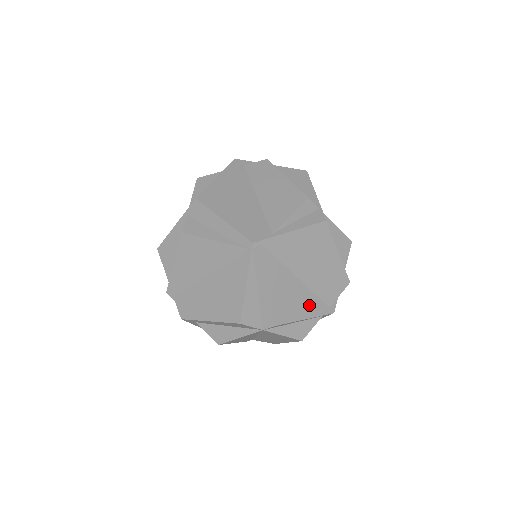
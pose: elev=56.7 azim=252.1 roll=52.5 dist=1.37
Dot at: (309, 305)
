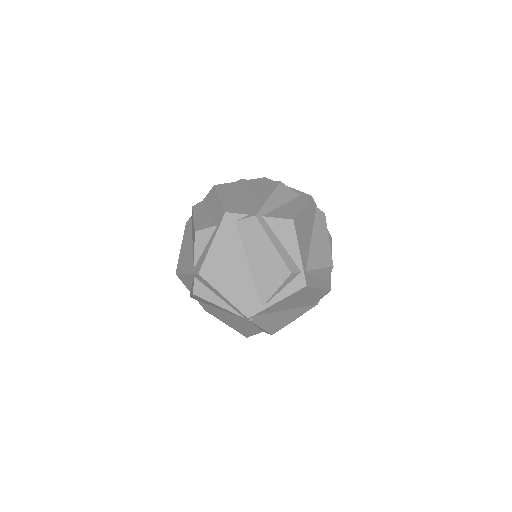
Dot at: (297, 313)
